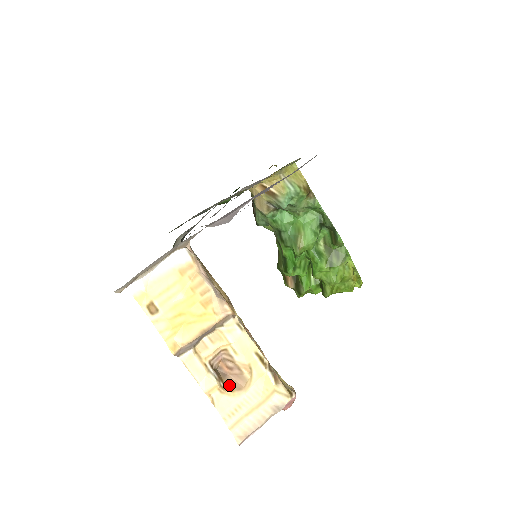
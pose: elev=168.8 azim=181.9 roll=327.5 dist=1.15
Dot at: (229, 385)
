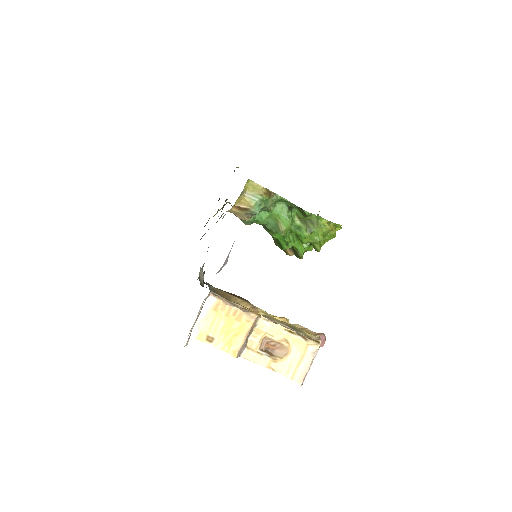
Dot at: (278, 355)
